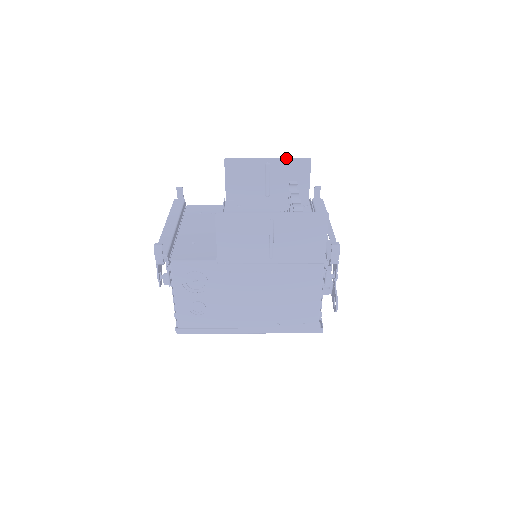
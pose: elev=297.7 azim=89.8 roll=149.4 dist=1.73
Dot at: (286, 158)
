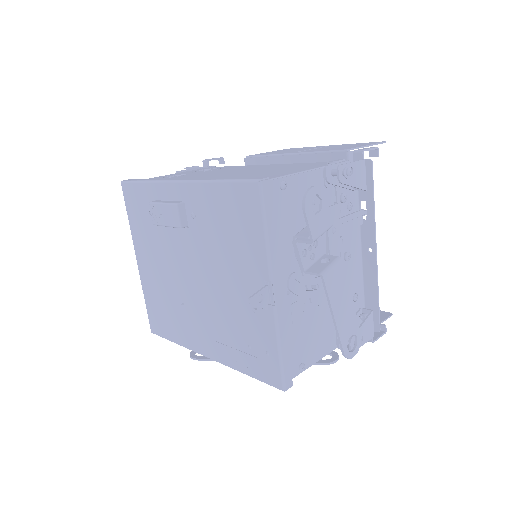
Dot at: occluded
